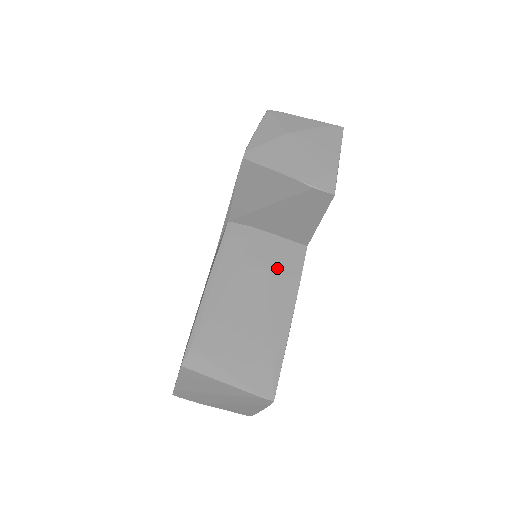
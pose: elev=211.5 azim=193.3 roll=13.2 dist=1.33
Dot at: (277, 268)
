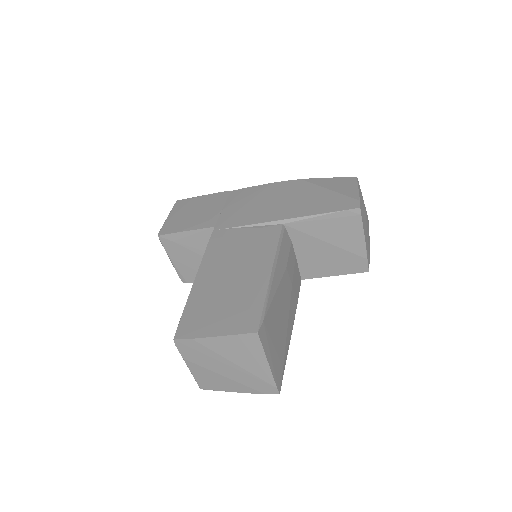
Dot at: (294, 286)
